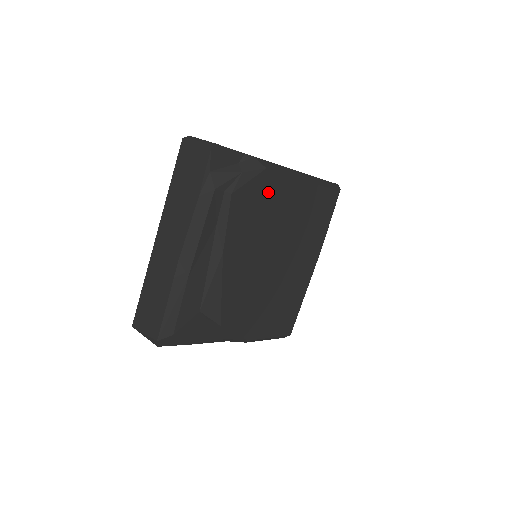
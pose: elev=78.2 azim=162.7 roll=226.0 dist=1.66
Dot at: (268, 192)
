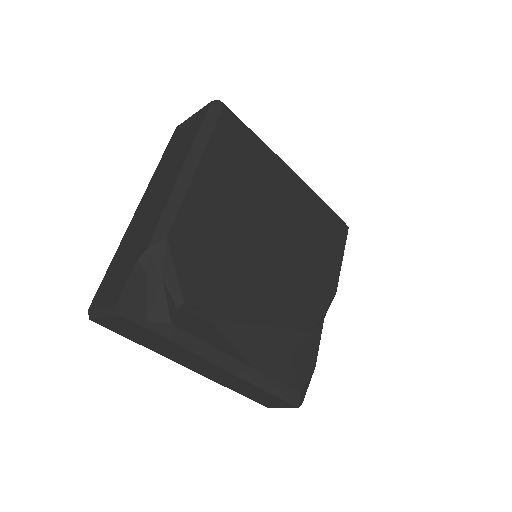
Dot at: (195, 239)
